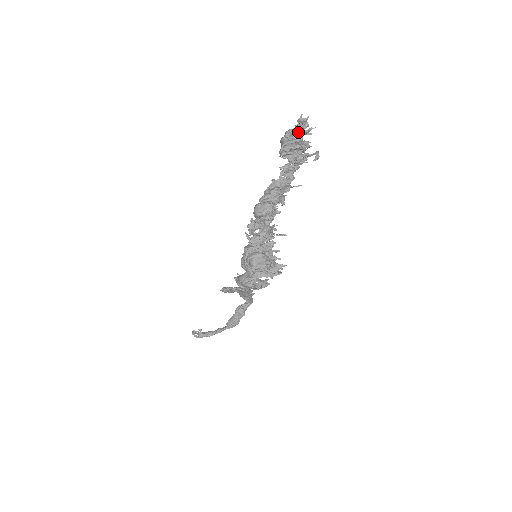
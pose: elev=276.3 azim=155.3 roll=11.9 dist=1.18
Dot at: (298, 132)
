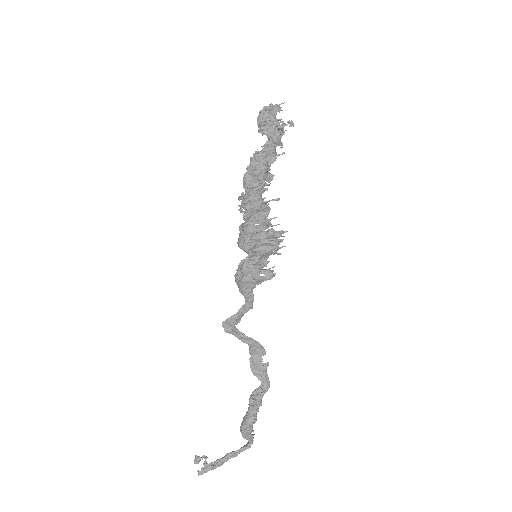
Dot at: (270, 107)
